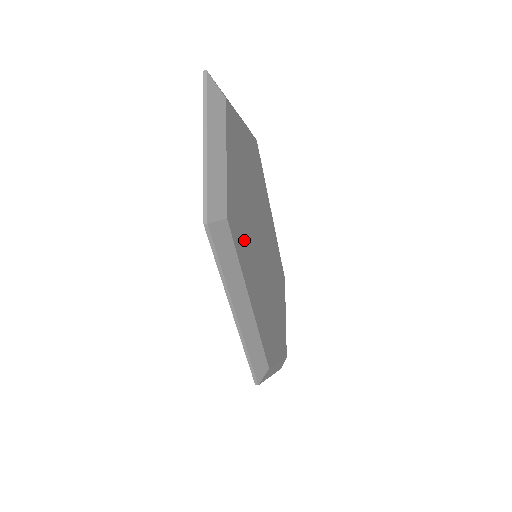
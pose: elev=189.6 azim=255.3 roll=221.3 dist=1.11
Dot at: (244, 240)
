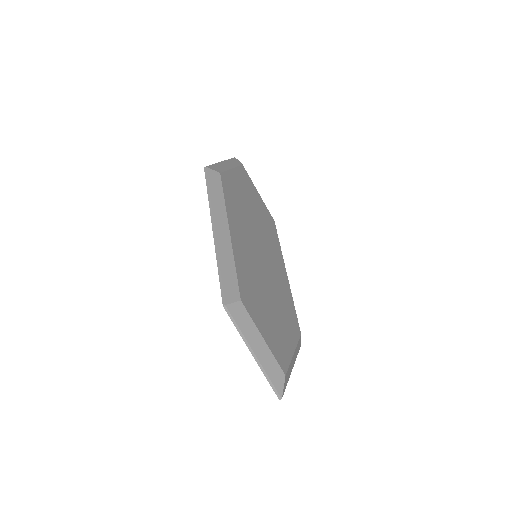
Dot at: (236, 207)
